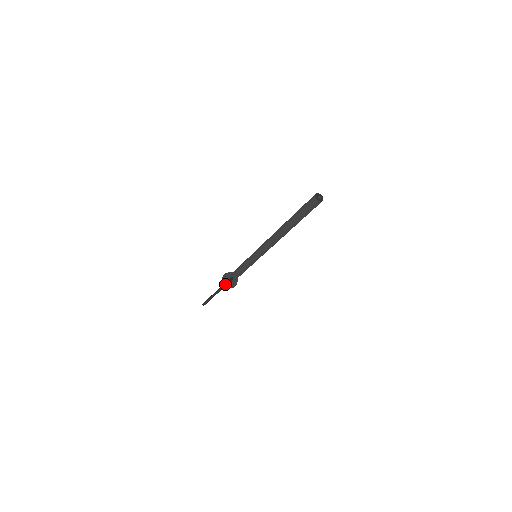
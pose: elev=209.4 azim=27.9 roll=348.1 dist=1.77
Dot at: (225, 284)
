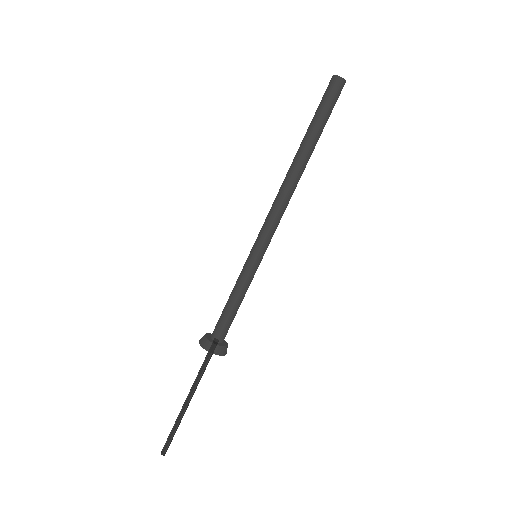
Dot at: (200, 341)
